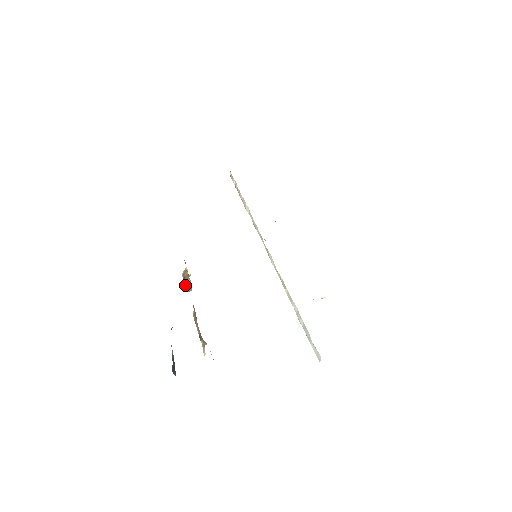
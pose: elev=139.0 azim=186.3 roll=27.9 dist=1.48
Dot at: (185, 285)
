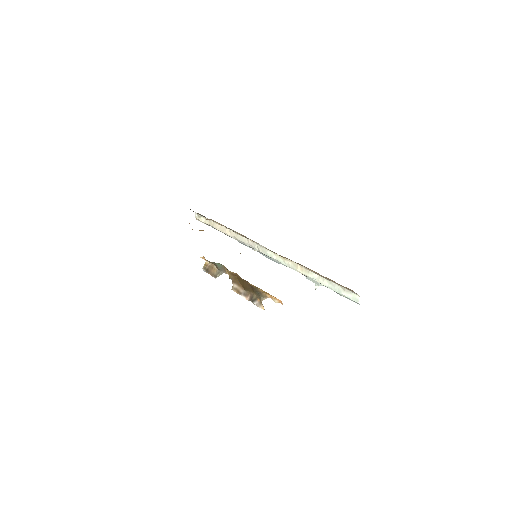
Dot at: (211, 274)
